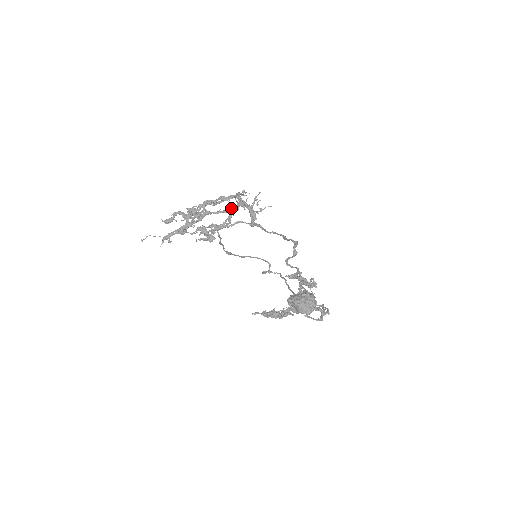
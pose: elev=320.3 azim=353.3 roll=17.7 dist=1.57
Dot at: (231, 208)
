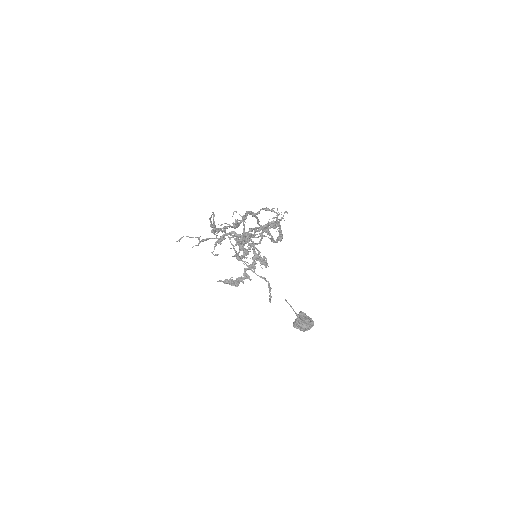
Dot at: occluded
